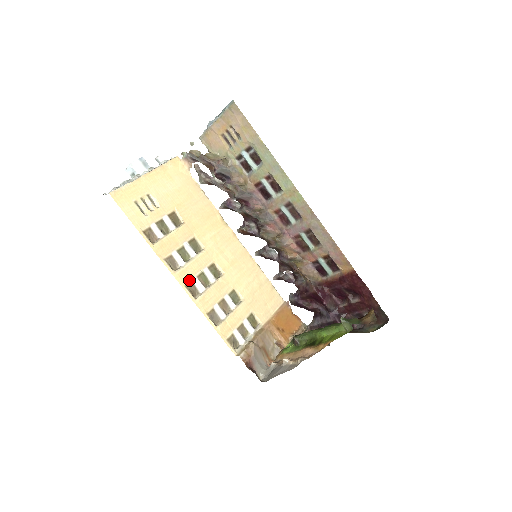
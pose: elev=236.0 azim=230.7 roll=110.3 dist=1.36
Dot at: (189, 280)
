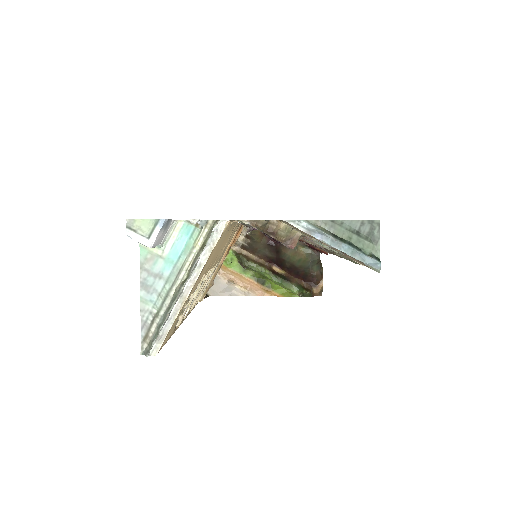
Dot at: occluded
